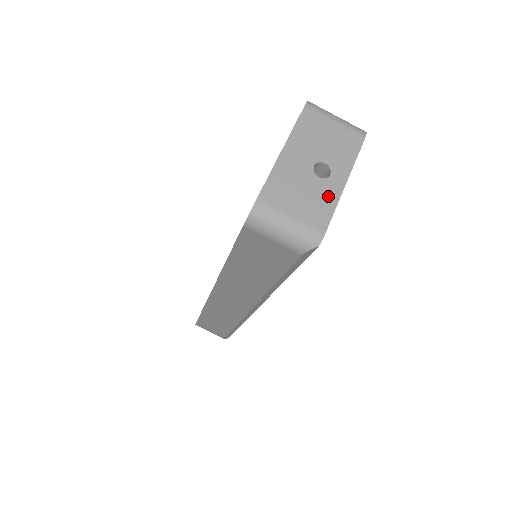
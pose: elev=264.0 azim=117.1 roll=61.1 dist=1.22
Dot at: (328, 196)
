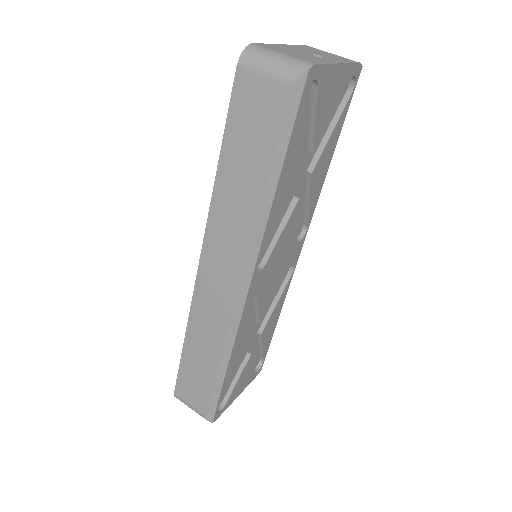
Dot at: (321, 60)
